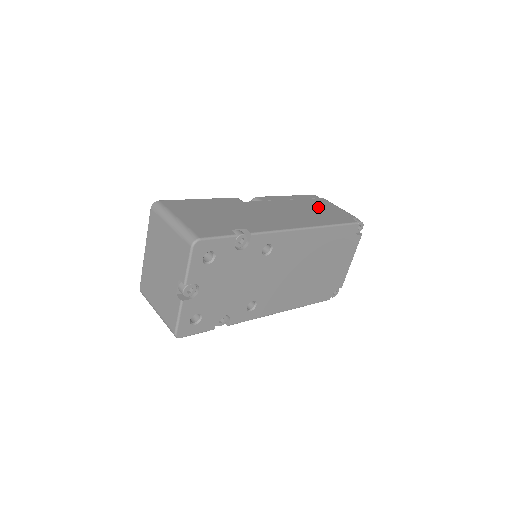
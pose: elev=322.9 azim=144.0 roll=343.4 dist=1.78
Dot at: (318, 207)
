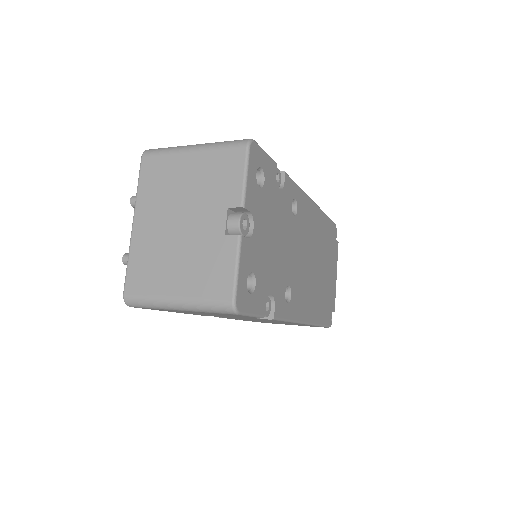
Dot at: occluded
